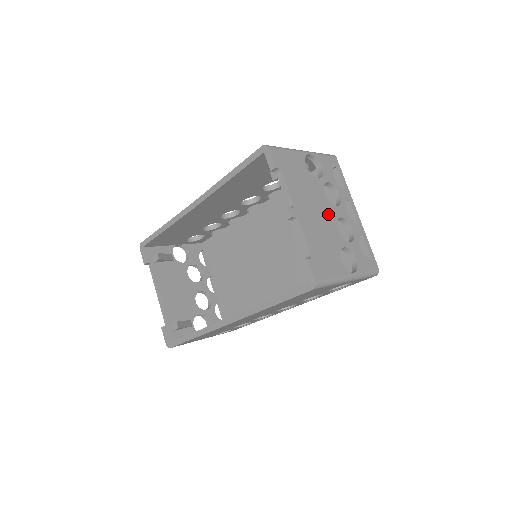
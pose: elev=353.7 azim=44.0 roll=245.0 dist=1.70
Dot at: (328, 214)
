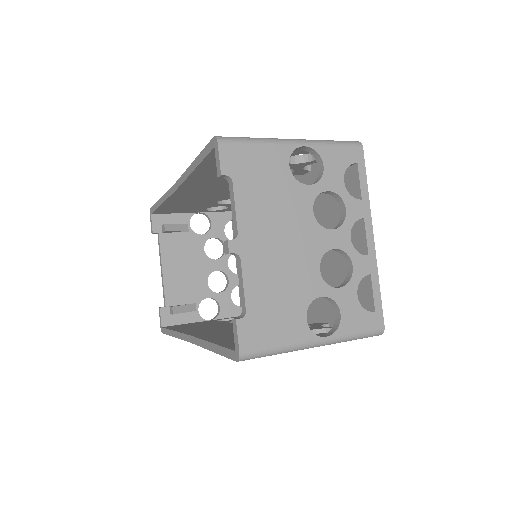
Dot at: (307, 244)
